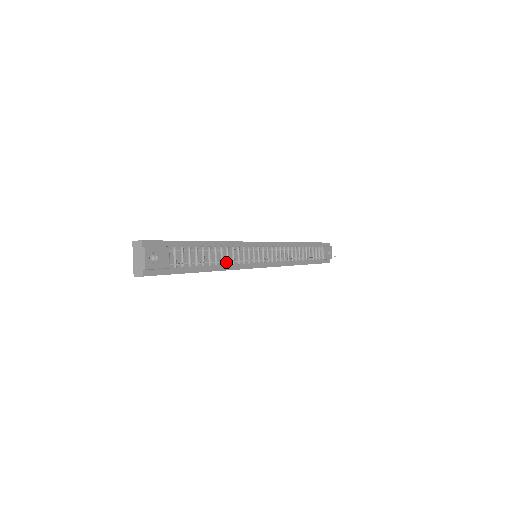
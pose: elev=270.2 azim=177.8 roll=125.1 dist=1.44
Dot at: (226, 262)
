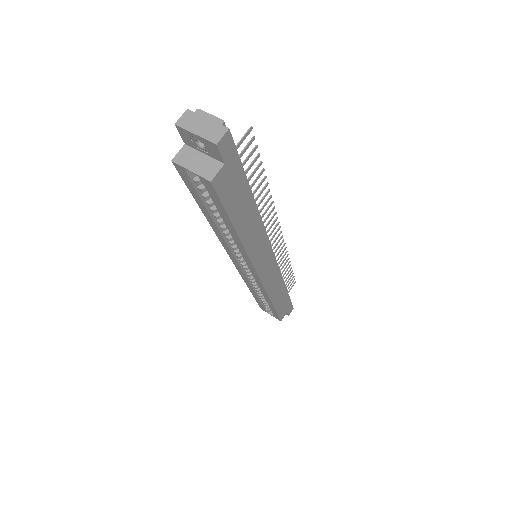
Dot at: occluded
